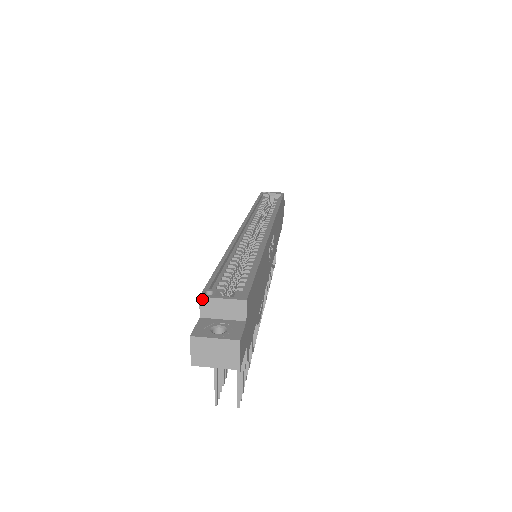
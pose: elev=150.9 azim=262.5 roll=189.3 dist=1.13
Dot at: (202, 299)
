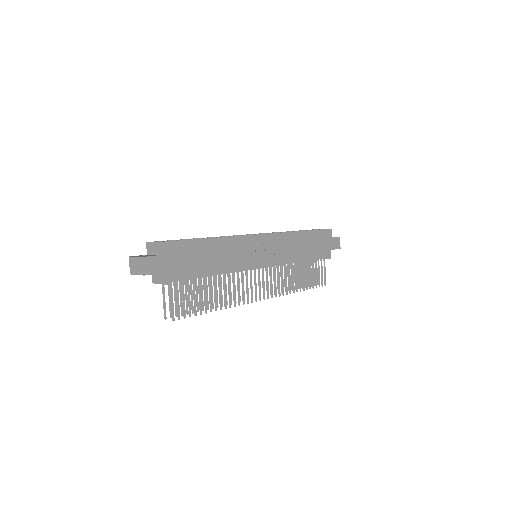
Dot at: (147, 243)
